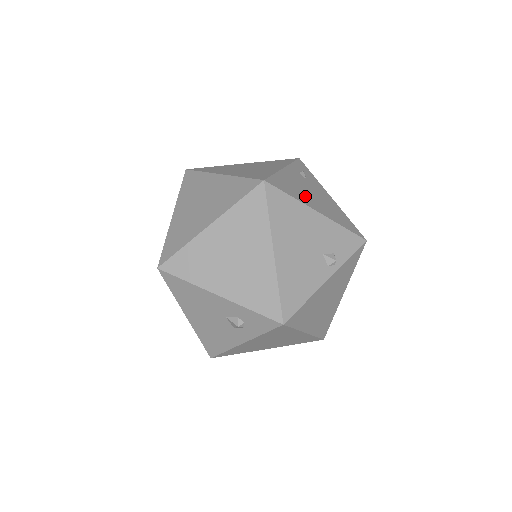
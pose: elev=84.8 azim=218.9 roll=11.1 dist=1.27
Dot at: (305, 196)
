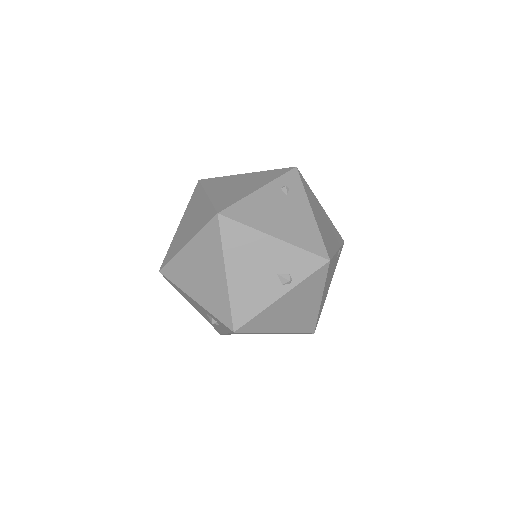
Dot at: (268, 220)
